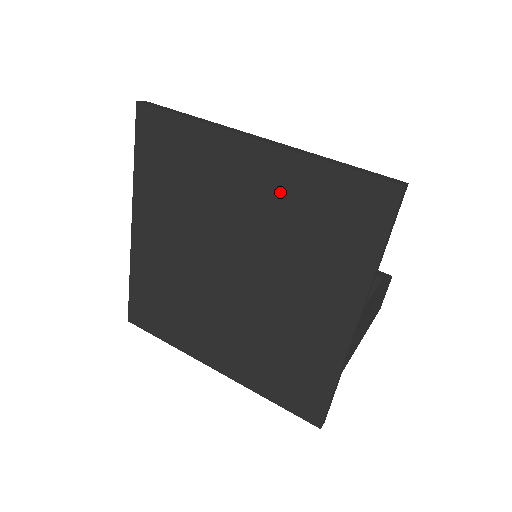
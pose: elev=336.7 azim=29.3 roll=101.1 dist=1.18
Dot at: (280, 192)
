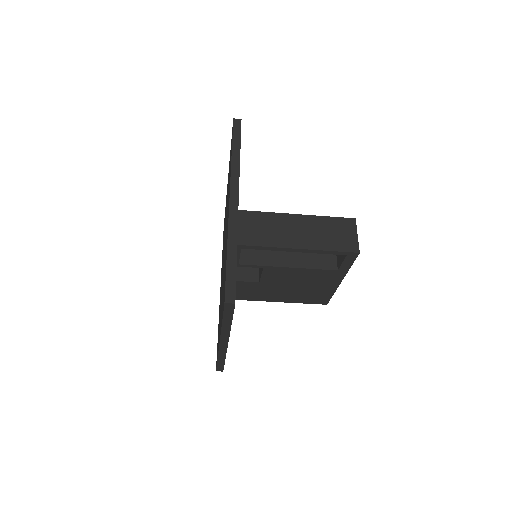
Dot at: occluded
